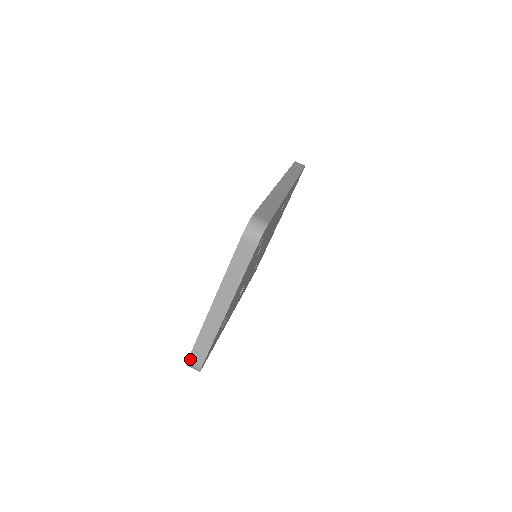
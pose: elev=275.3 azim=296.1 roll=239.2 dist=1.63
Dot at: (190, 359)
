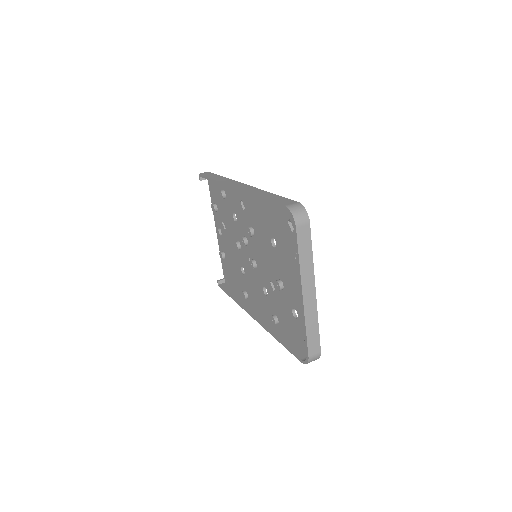
Dot at: (310, 355)
